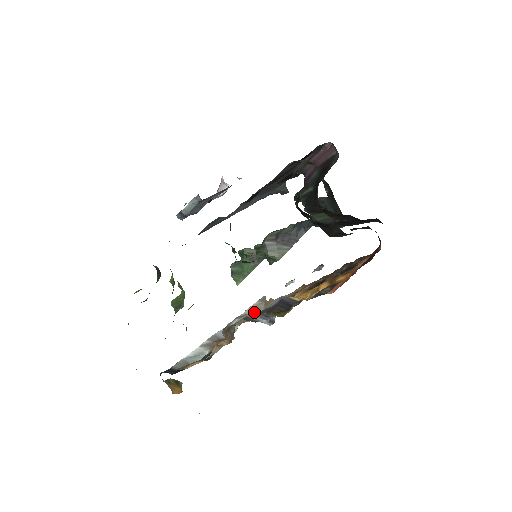
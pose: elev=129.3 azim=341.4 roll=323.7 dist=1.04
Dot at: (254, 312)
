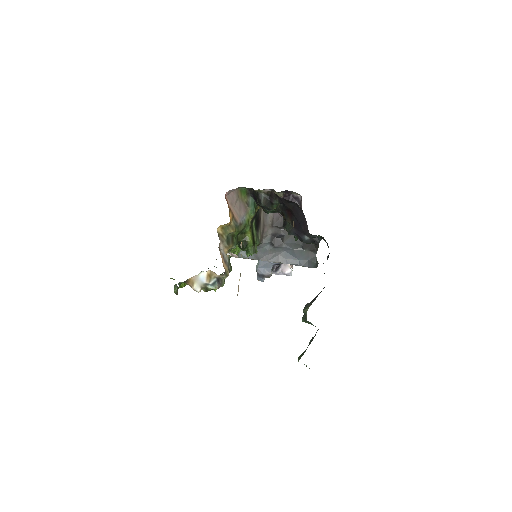
Dot at: occluded
